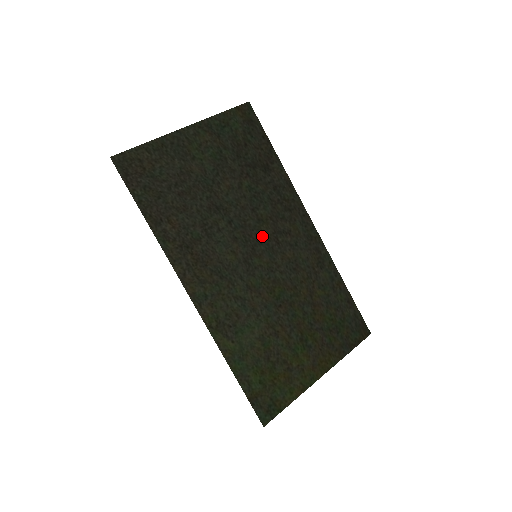
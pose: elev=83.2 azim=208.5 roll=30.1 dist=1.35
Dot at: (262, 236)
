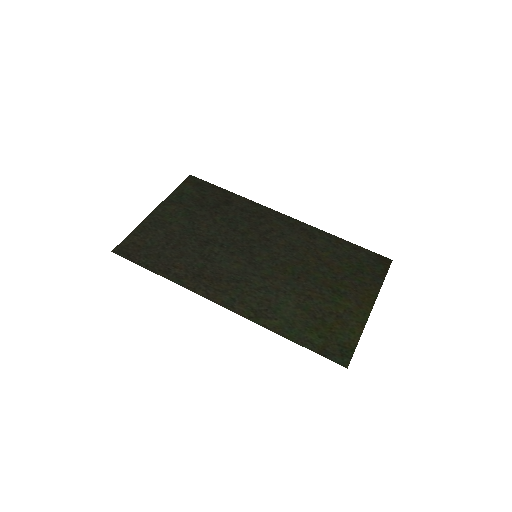
Dot at: (252, 242)
